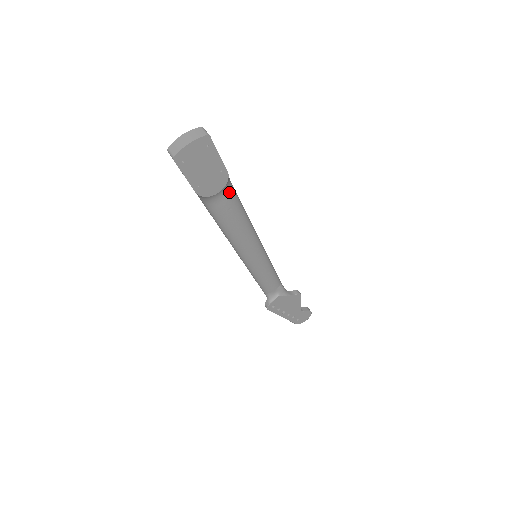
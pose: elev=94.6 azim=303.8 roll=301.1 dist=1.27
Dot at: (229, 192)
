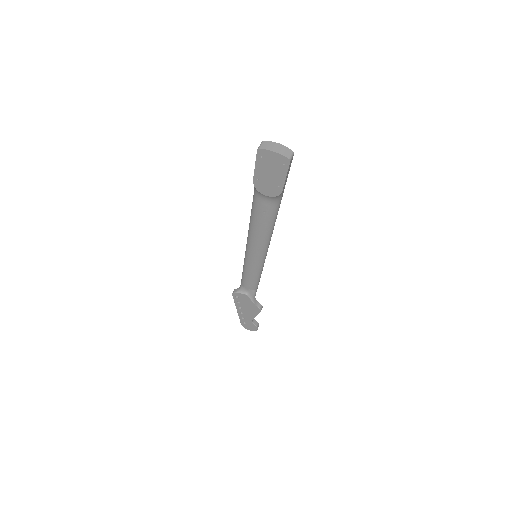
Dot at: (274, 203)
